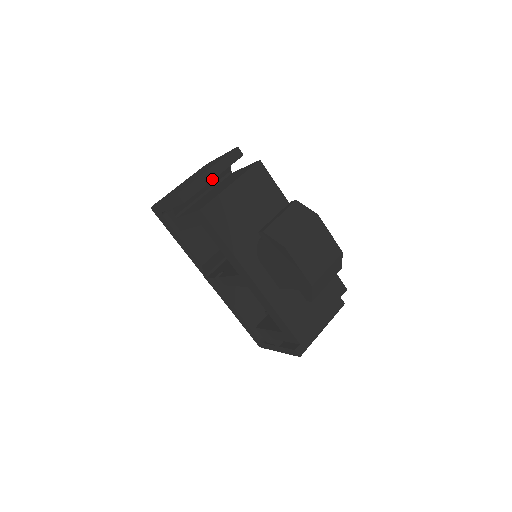
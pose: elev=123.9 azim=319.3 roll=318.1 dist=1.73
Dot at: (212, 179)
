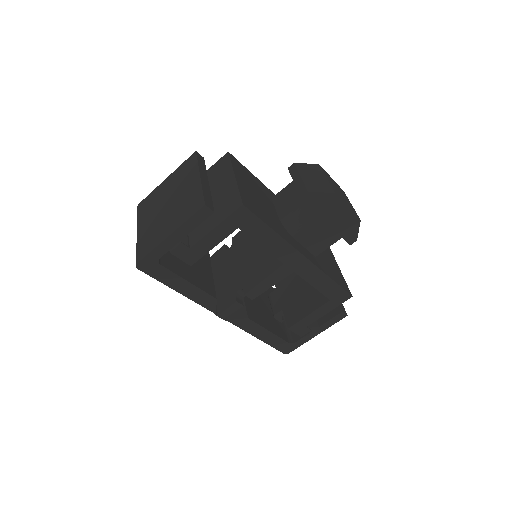
Dot at: (208, 184)
